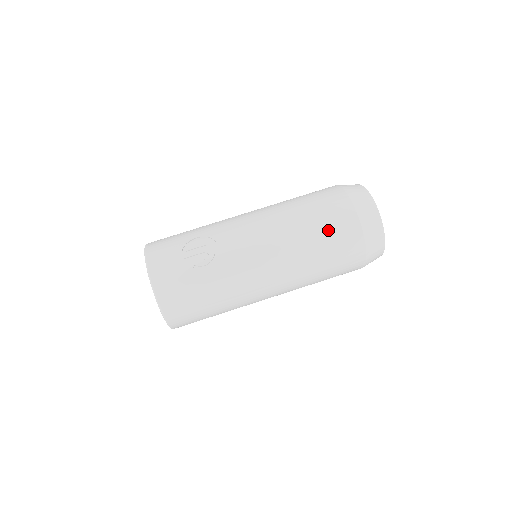
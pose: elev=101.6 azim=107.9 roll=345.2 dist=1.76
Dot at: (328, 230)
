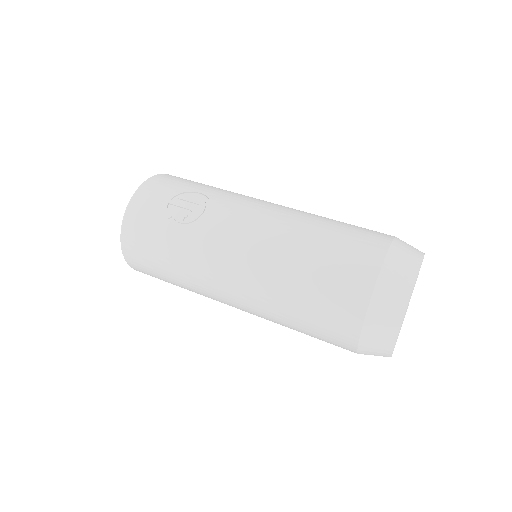
Dot at: (327, 274)
